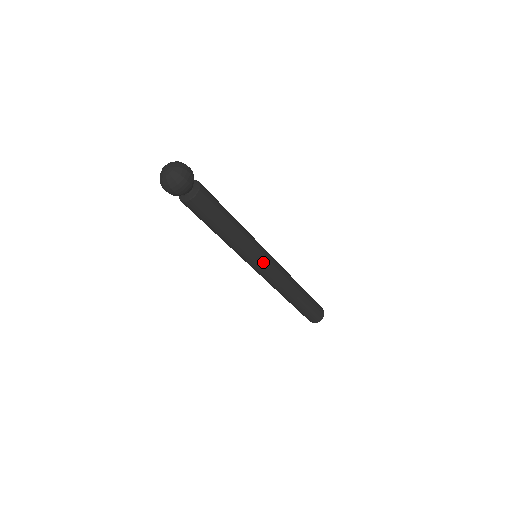
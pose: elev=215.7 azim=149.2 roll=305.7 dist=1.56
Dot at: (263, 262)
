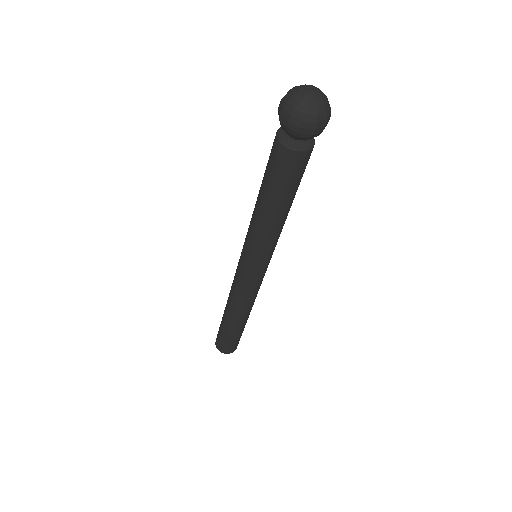
Dot at: (256, 270)
